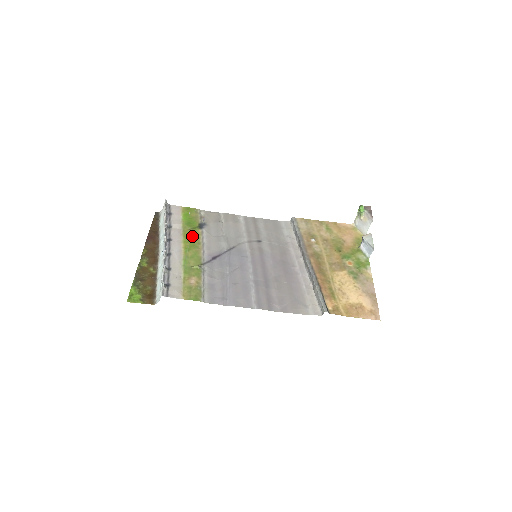
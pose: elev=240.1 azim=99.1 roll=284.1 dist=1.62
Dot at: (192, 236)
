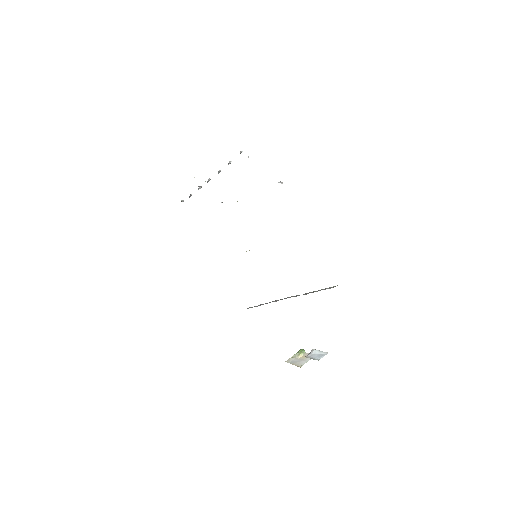
Dot at: occluded
